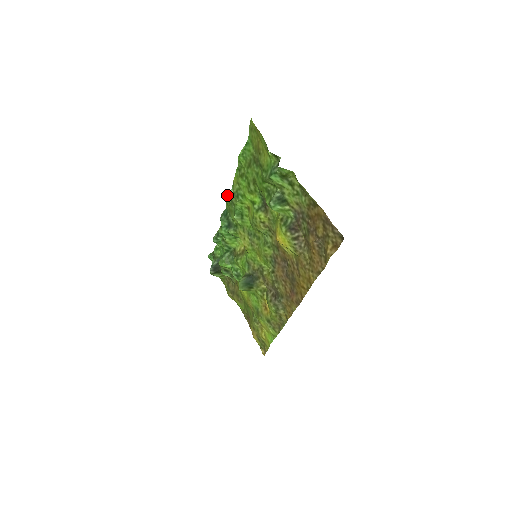
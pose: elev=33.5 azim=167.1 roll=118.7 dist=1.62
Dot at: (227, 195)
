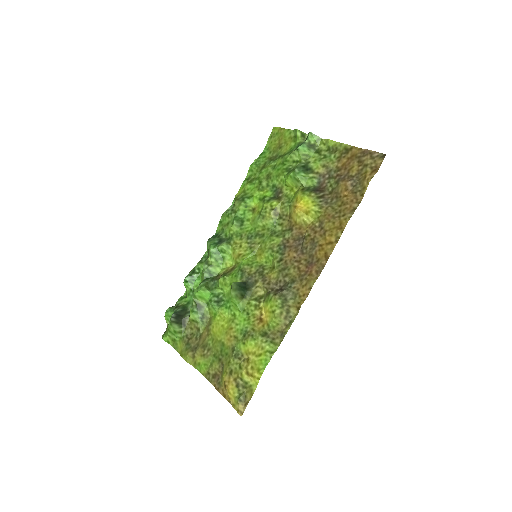
Dot at: (224, 212)
